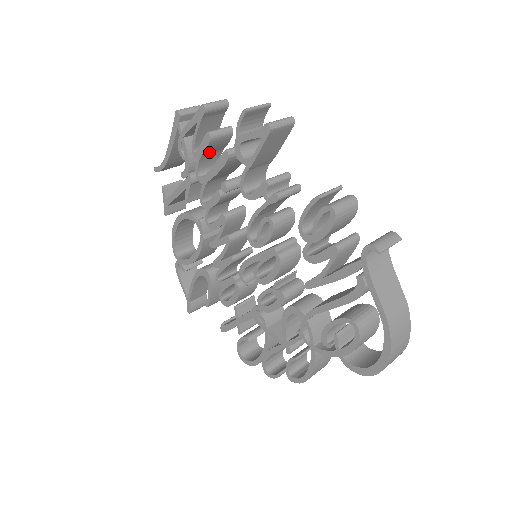
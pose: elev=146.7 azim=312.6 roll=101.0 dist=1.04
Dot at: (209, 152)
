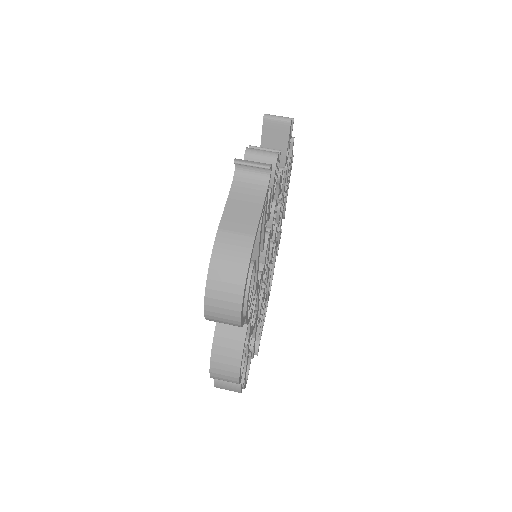
Dot at: occluded
